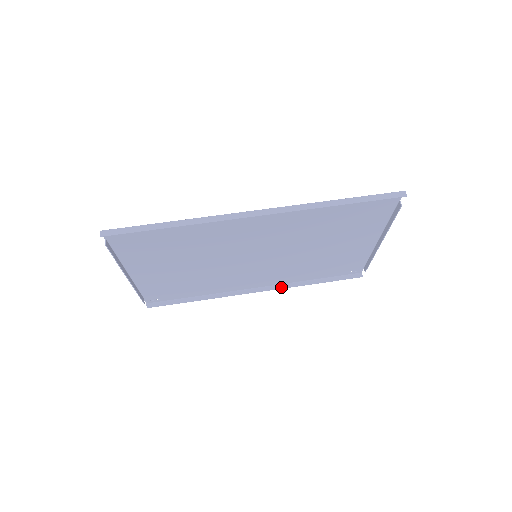
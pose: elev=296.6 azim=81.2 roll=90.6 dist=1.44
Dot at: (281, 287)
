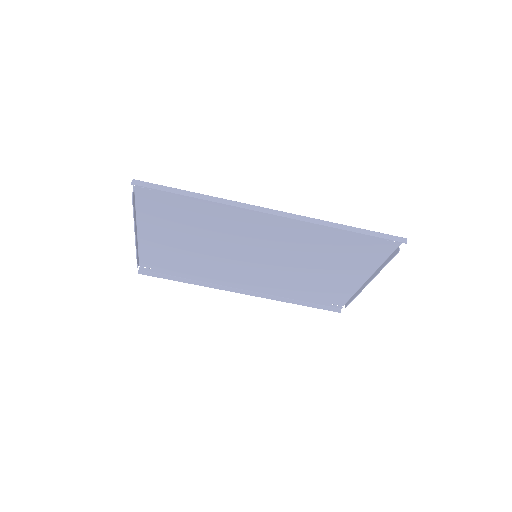
Dot at: (265, 297)
